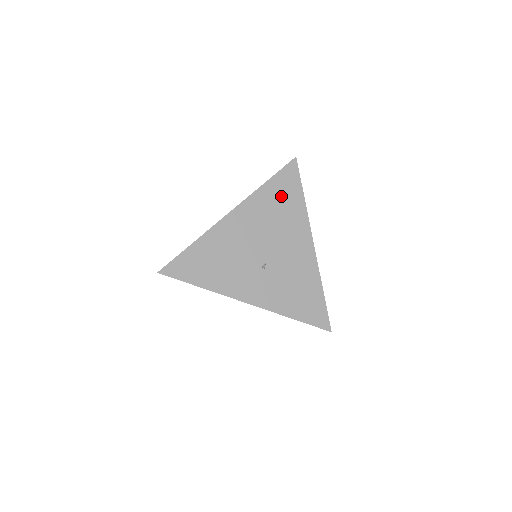
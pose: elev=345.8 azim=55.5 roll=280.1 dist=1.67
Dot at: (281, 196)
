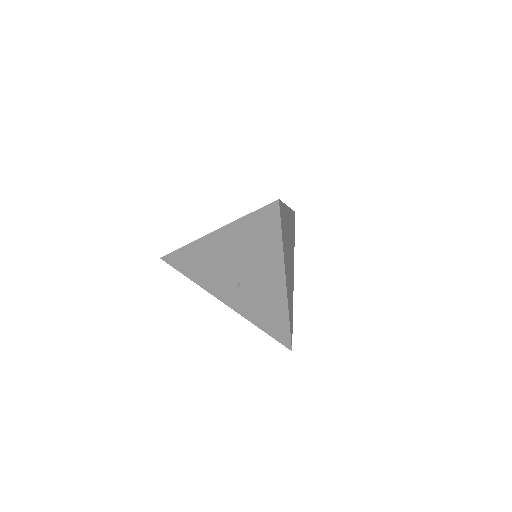
Dot at: (259, 233)
